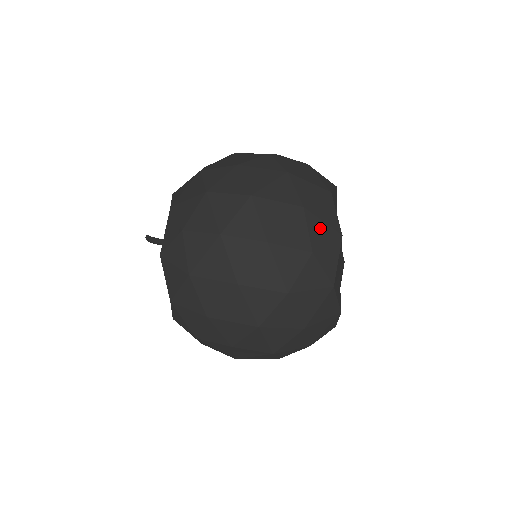
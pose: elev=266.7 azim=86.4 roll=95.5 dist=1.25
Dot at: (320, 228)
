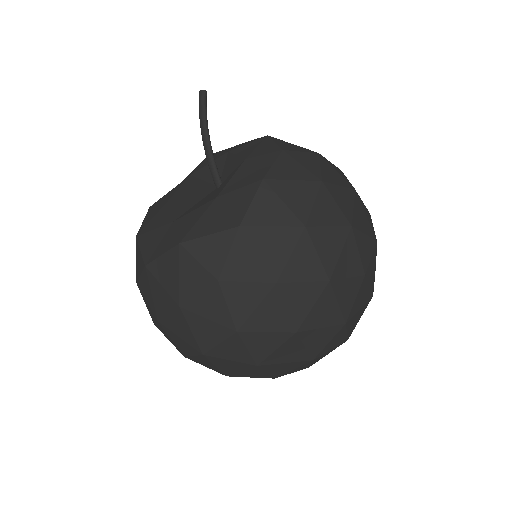
Dot at: (302, 367)
